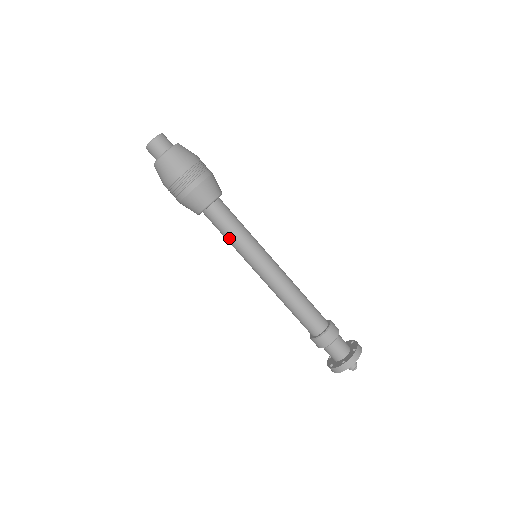
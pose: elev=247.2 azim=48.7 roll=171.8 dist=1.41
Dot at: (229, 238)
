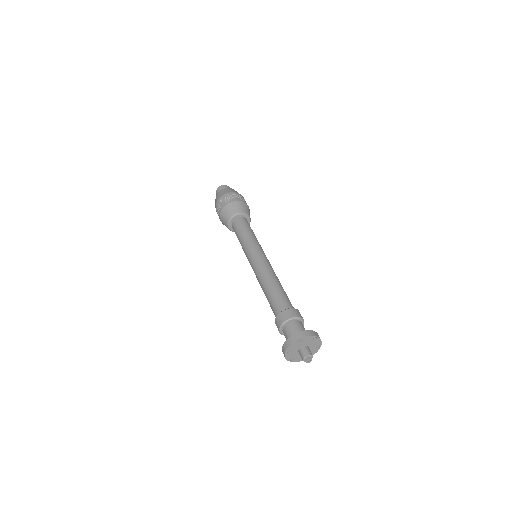
Dot at: (241, 237)
